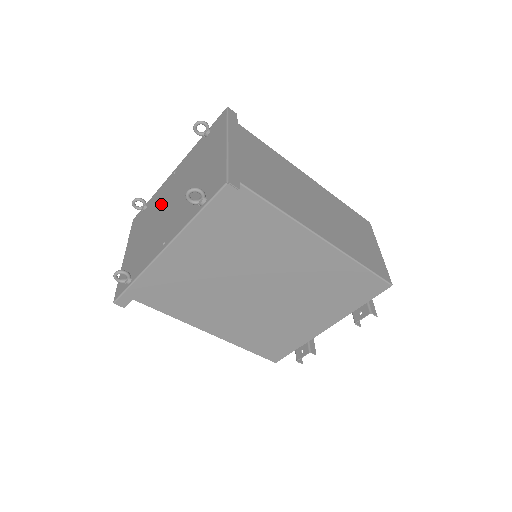
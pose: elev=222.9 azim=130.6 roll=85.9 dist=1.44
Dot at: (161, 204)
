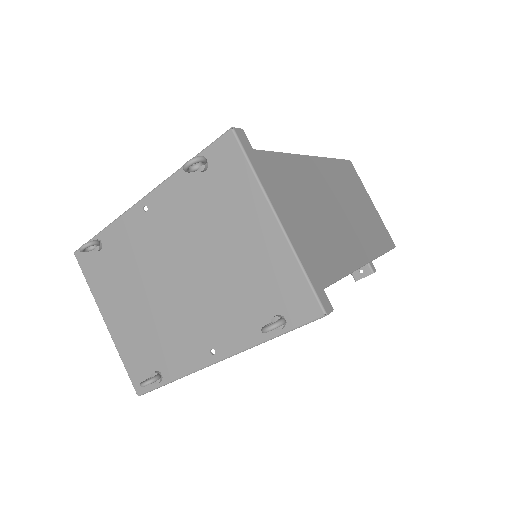
Dot at: (149, 264)
